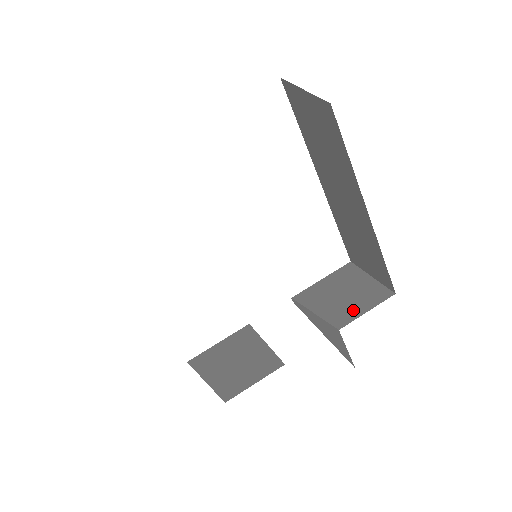
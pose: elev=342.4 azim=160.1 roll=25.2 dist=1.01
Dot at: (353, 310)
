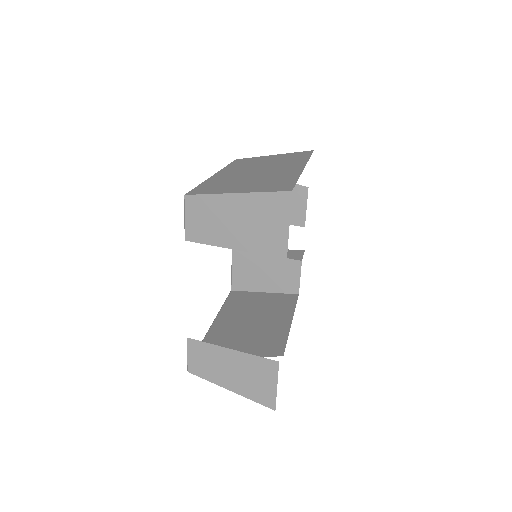
Dot at: (296, 210)
